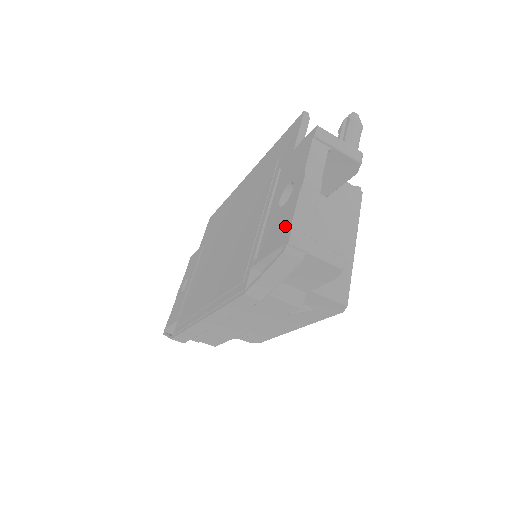
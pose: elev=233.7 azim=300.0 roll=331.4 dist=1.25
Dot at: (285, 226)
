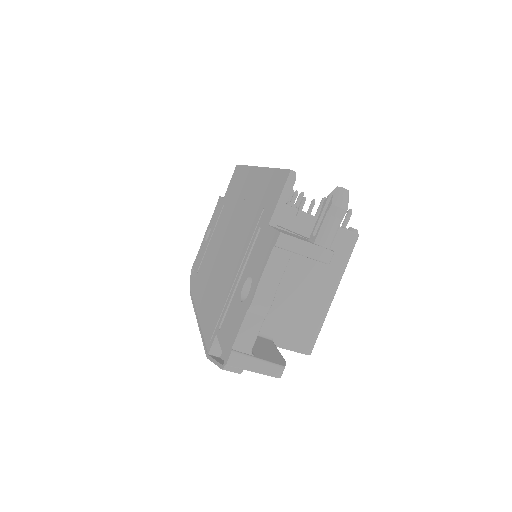
Dot at: (232, 337)
